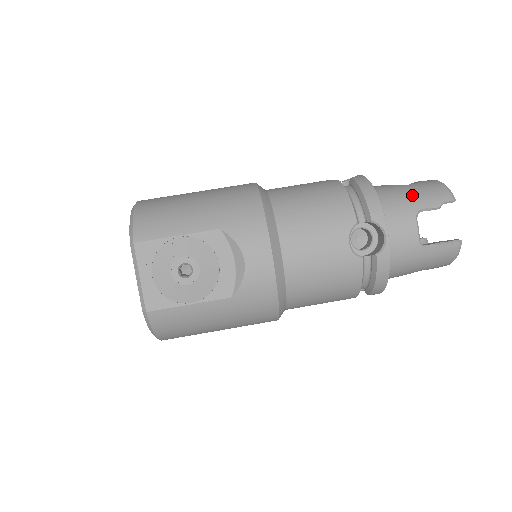
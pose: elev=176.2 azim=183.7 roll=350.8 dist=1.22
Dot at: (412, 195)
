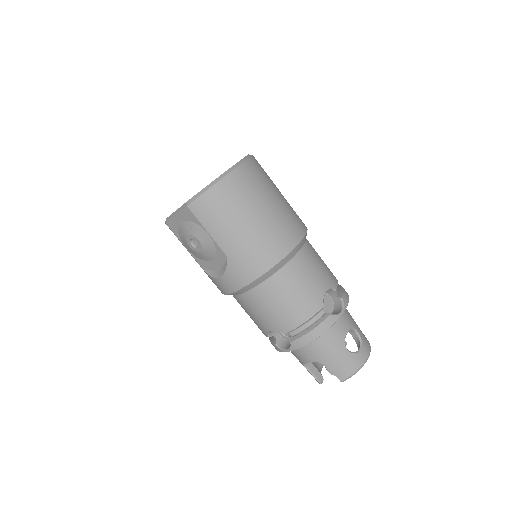
Dot at: (332, 357)
